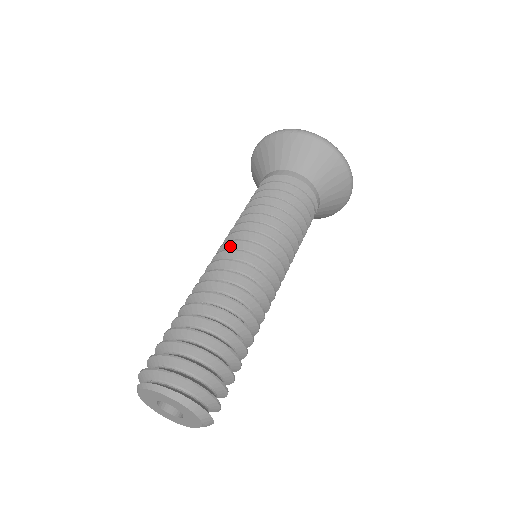
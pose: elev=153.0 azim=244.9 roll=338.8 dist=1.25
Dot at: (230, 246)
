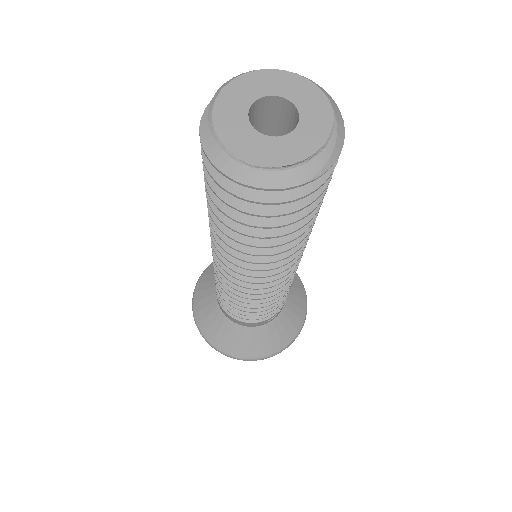
Dot at: occluded
